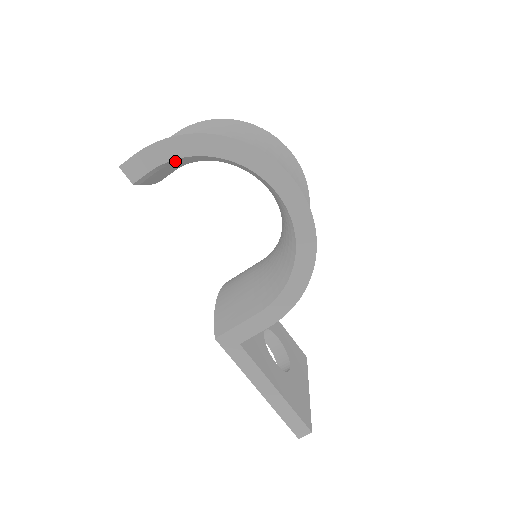
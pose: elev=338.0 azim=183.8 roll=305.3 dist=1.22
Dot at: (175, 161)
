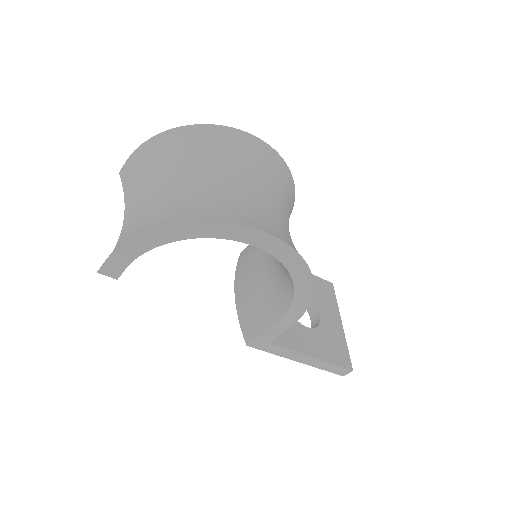
Dot at: occluded
